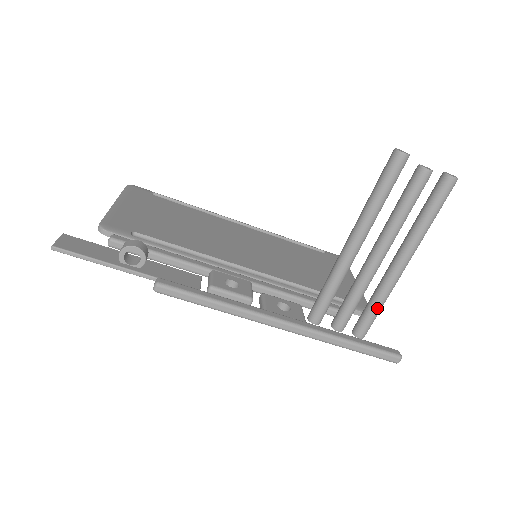
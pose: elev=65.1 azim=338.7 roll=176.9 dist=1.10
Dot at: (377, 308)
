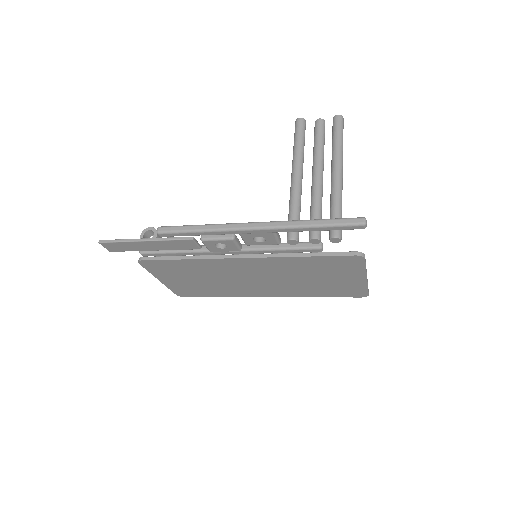
Dot at: (335, 208)
